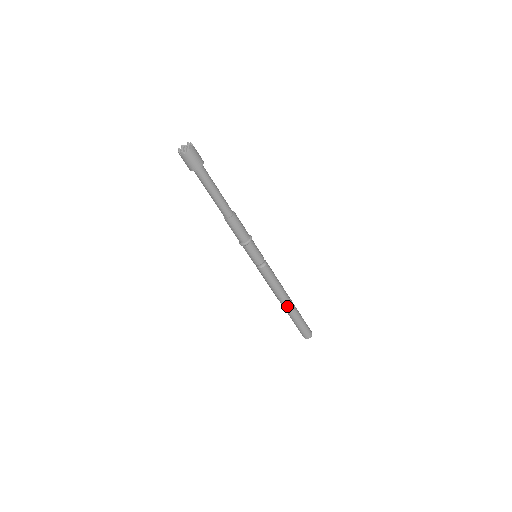
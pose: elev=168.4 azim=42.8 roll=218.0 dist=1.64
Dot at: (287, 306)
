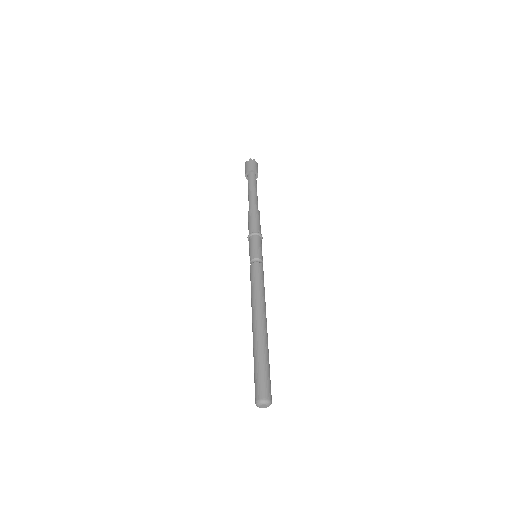
Dot at: (256, 325)
